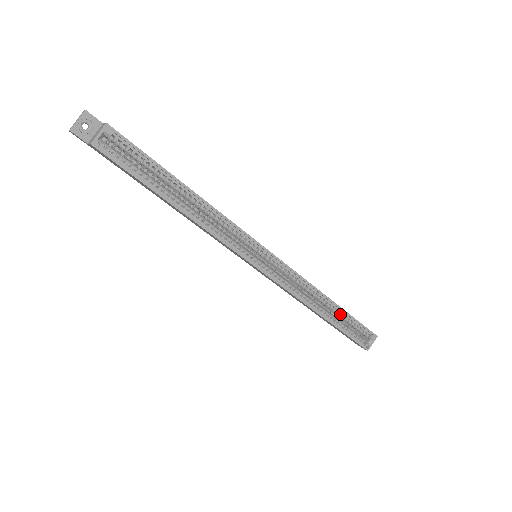
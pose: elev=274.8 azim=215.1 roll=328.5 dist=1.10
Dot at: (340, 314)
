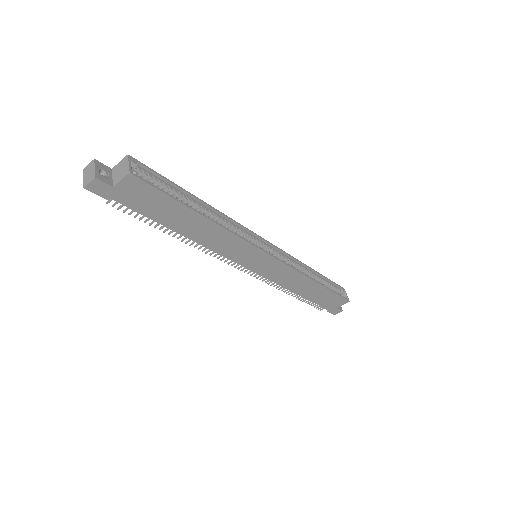
Dot at: (321, 279)
